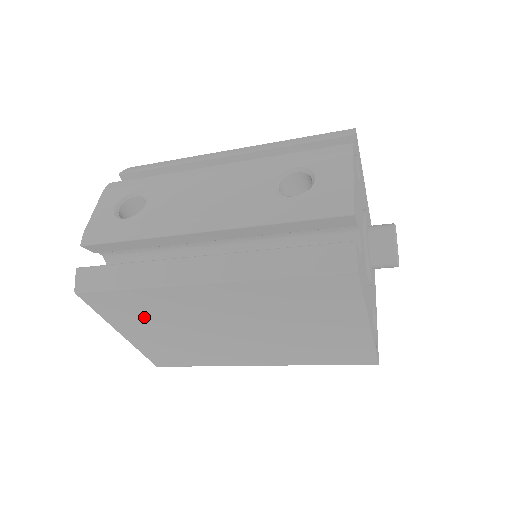
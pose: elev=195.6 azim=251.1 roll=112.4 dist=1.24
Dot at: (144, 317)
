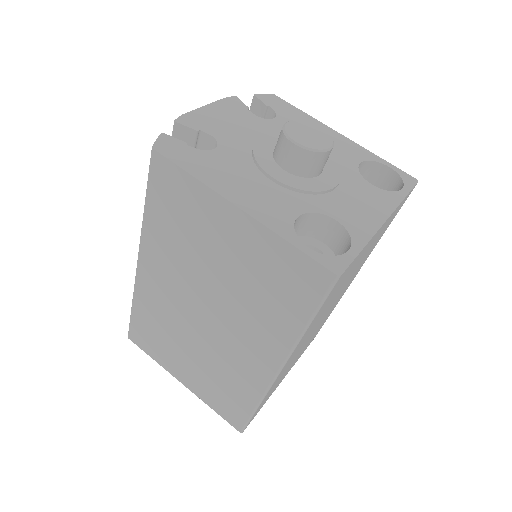
Dot at: (165, 342)
